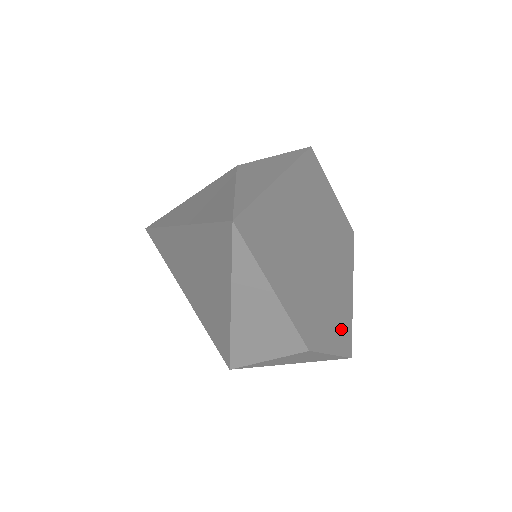
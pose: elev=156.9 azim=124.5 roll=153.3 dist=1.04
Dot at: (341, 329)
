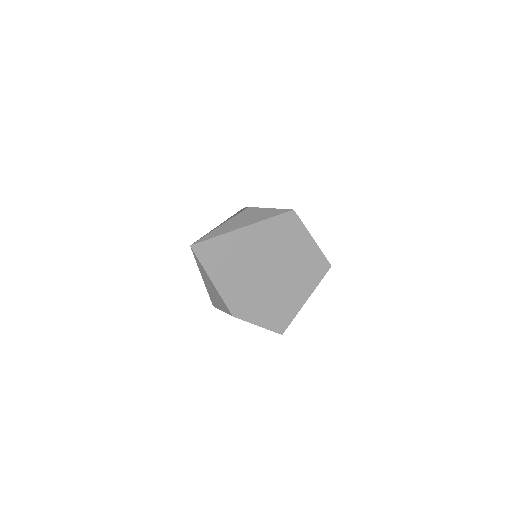
Dot at: (277, 317)
